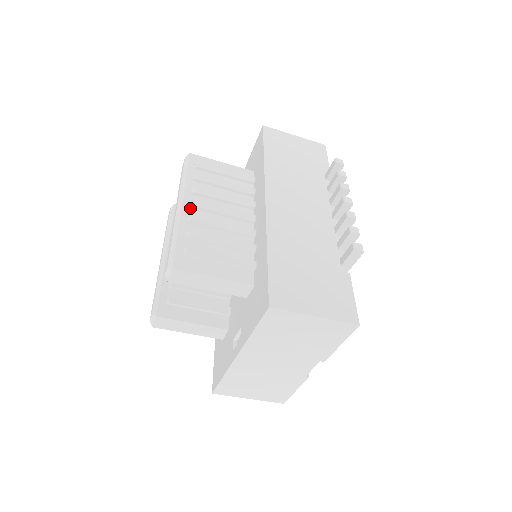
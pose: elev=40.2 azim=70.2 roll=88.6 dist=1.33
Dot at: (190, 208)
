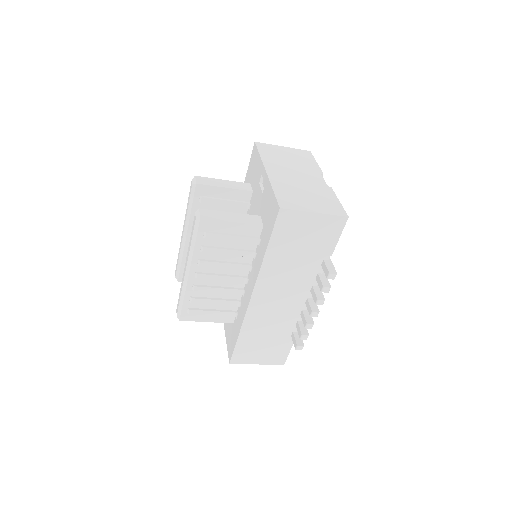
Dot at: (195, 277)
